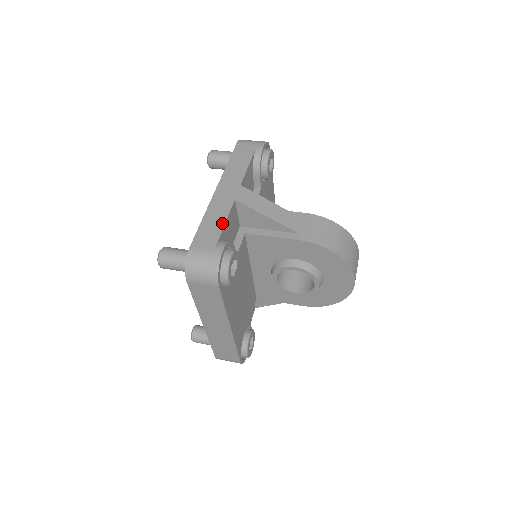
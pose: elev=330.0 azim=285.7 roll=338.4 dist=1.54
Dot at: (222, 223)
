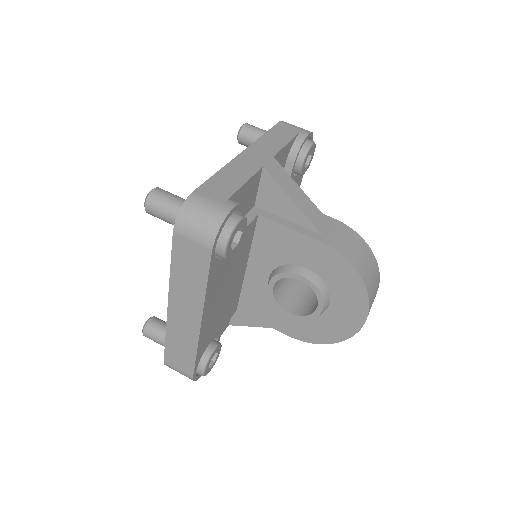
Dot at: (241, 182)
